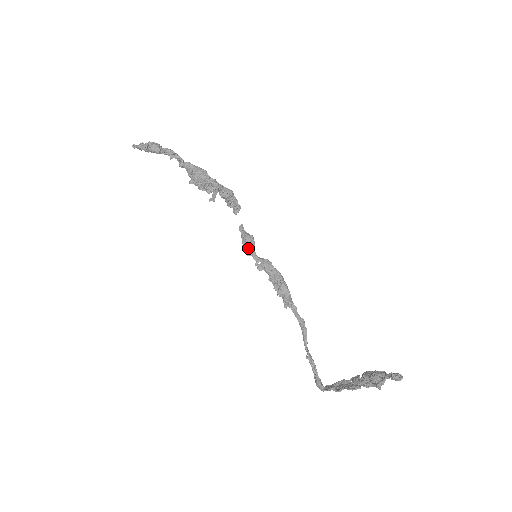
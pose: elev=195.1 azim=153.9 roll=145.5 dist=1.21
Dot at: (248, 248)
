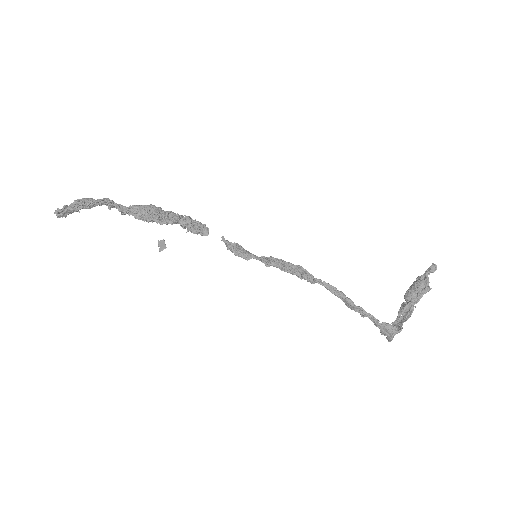
Dot at: (244, 253)
